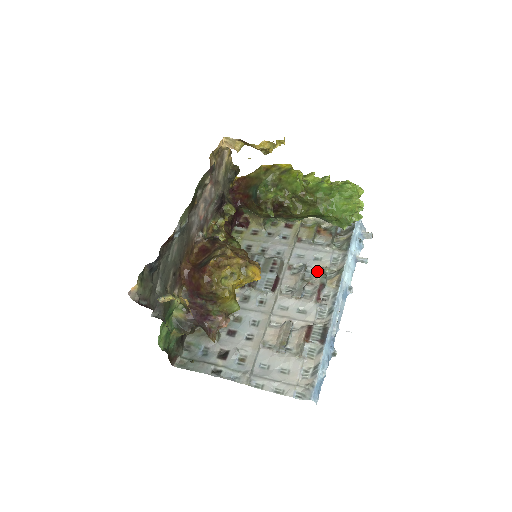
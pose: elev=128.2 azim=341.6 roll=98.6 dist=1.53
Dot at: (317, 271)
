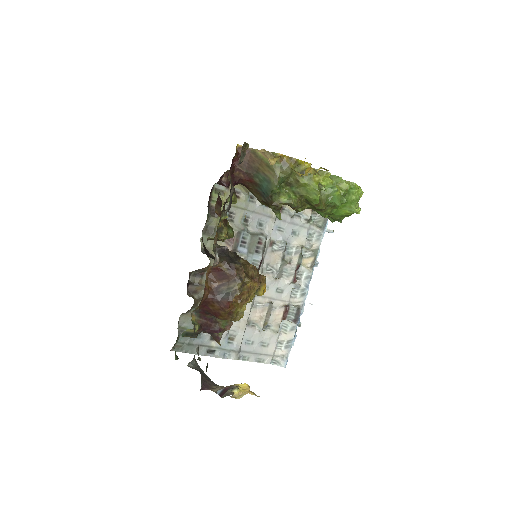
Dot at: (295, 249)
